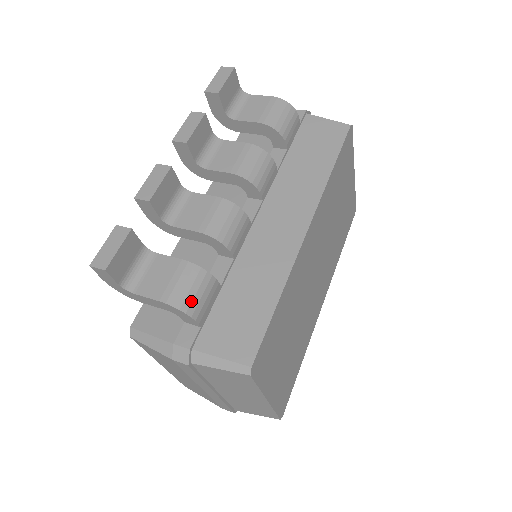
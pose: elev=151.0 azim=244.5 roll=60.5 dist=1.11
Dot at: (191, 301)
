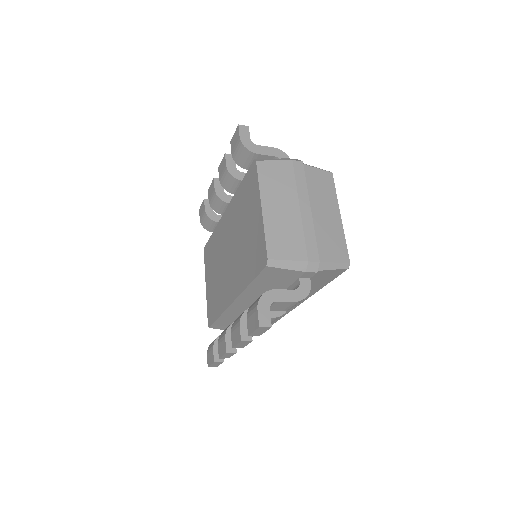
Dot at: occluded
